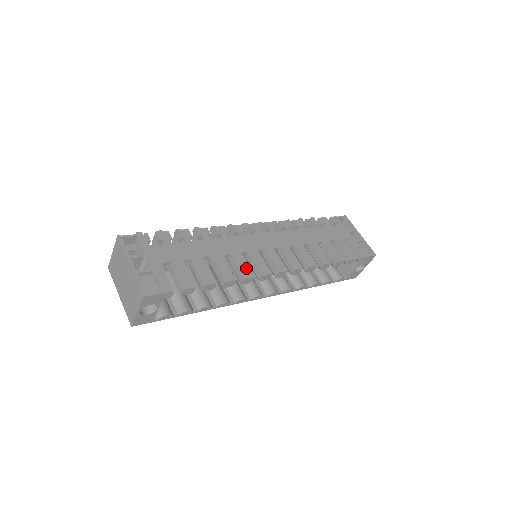
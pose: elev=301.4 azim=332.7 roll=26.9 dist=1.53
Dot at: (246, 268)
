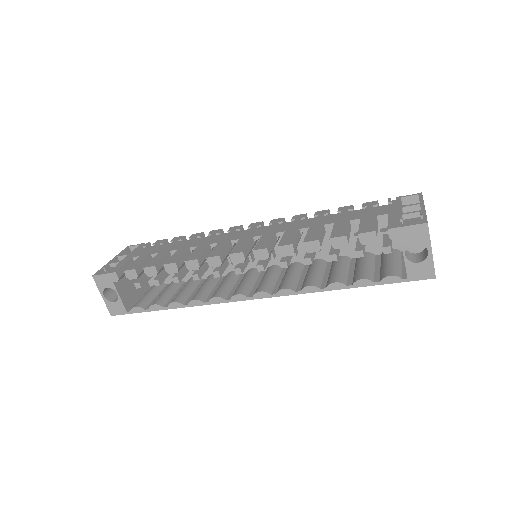
Dot at: (198, 254)
